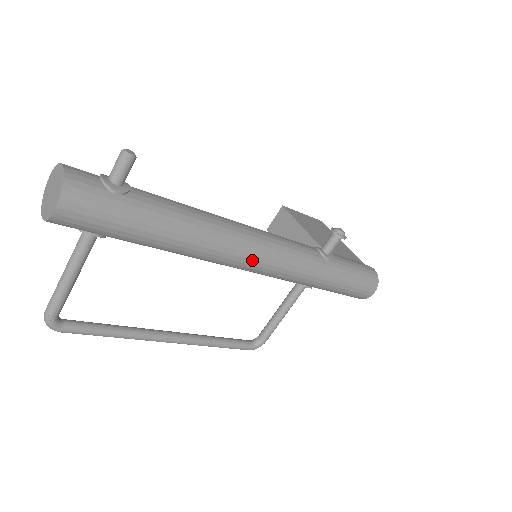
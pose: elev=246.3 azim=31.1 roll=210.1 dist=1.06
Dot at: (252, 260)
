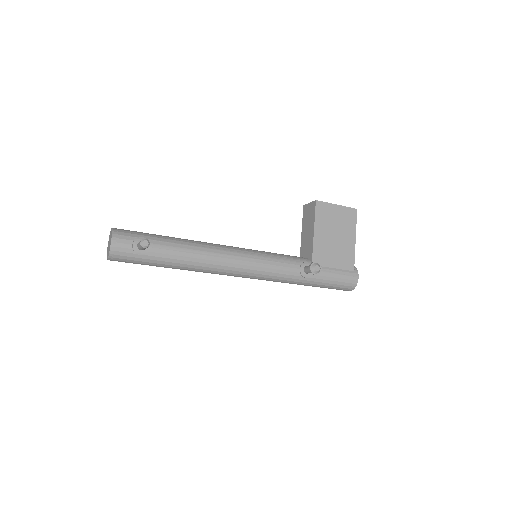
Dot at: (235, 276)
